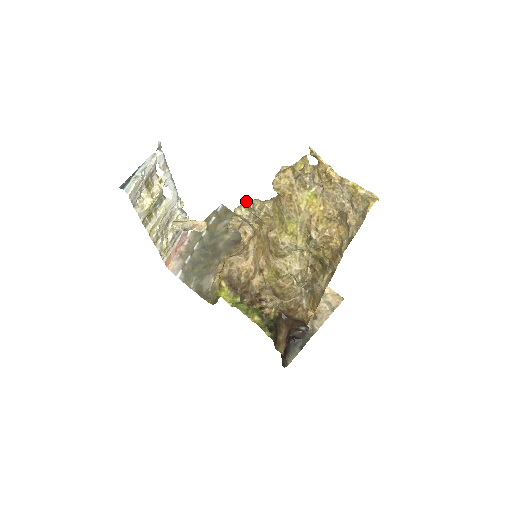
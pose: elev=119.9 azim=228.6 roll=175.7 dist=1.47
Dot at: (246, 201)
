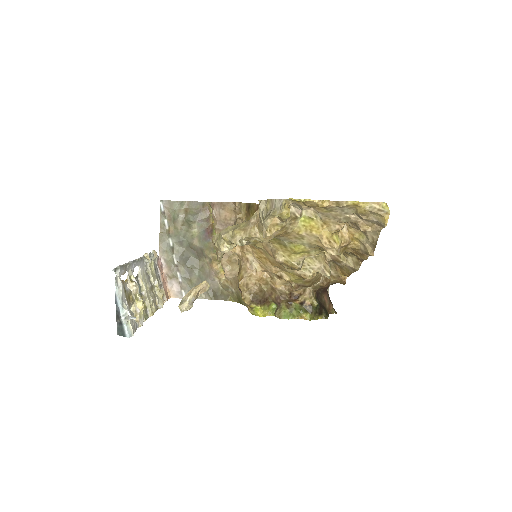
Dot at: (226, 238)
